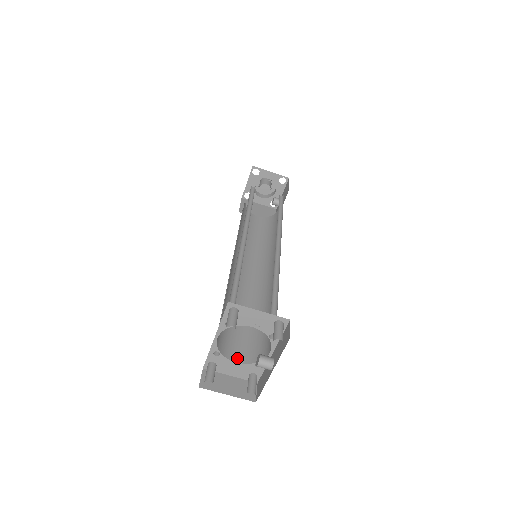
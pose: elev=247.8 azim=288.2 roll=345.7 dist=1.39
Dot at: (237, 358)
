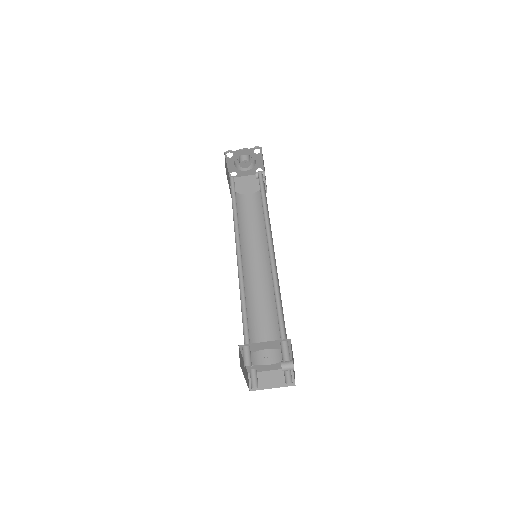
Dot at: (269, 360)
